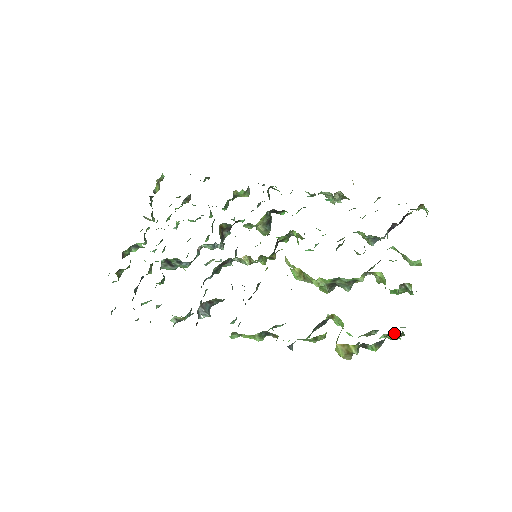
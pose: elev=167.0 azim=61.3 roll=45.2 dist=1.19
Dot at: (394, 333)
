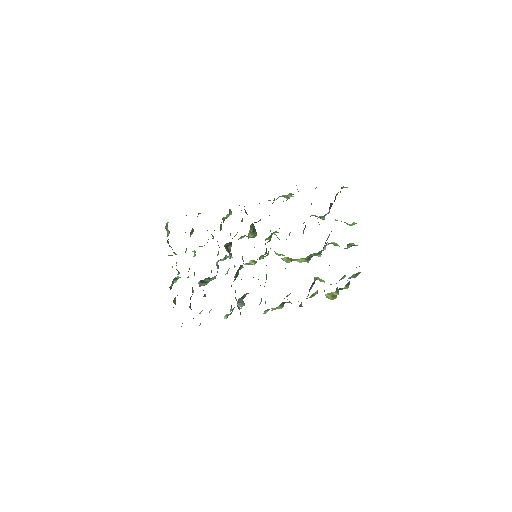
Dot at: occluded
